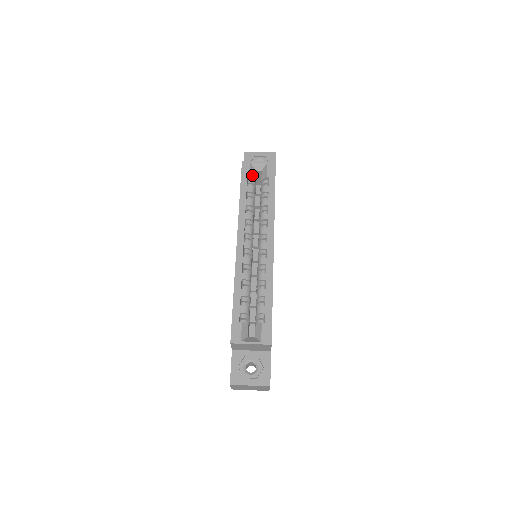
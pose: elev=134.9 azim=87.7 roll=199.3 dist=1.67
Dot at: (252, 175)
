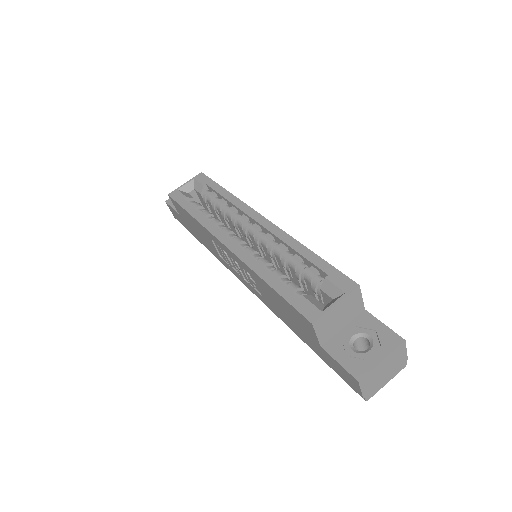
Dot at: (188, 196)
